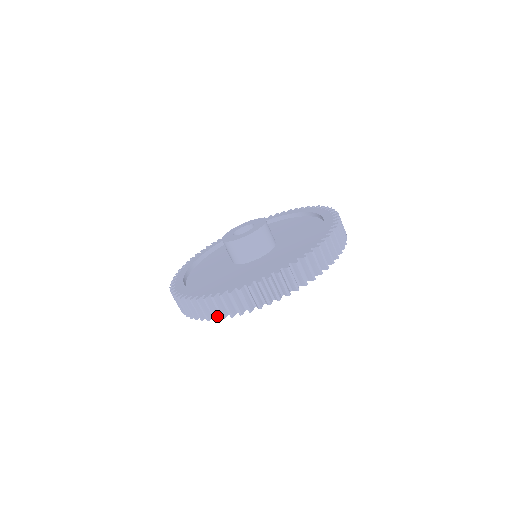
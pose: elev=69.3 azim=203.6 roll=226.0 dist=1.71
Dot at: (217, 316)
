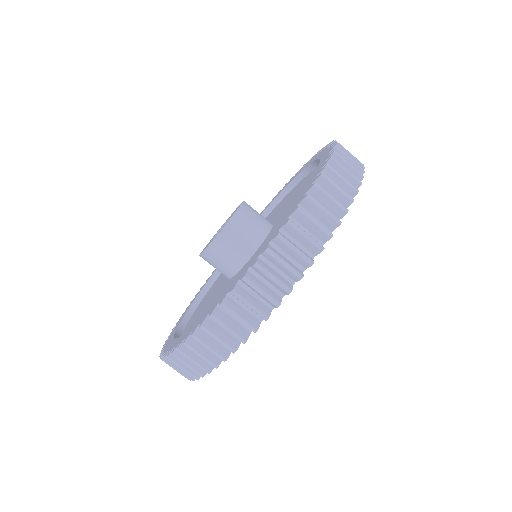
Dot at: (225, 353)
